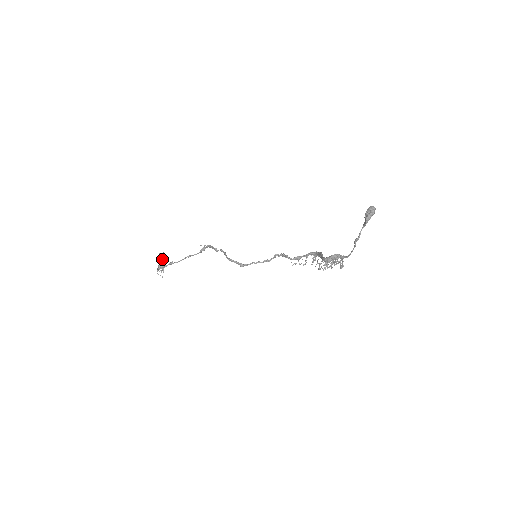
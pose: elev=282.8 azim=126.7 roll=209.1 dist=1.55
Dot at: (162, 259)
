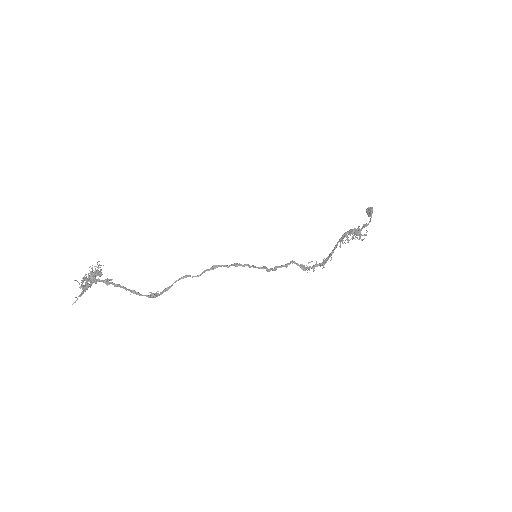
Dot at: (94, 275)
